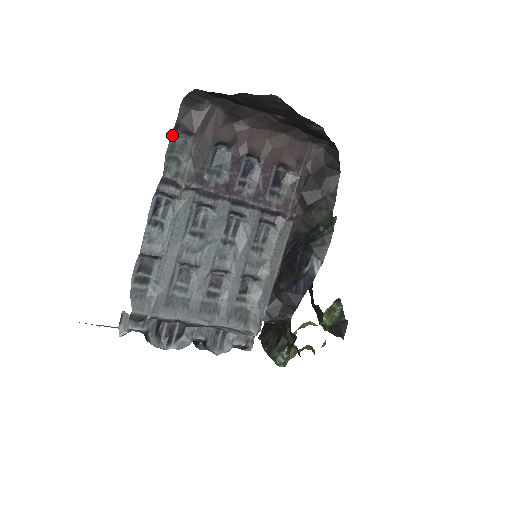
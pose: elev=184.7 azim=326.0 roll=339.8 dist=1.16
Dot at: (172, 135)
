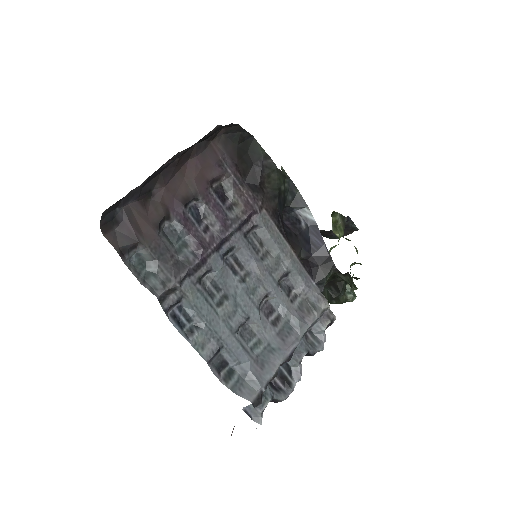
Dot at: (125, 263)
